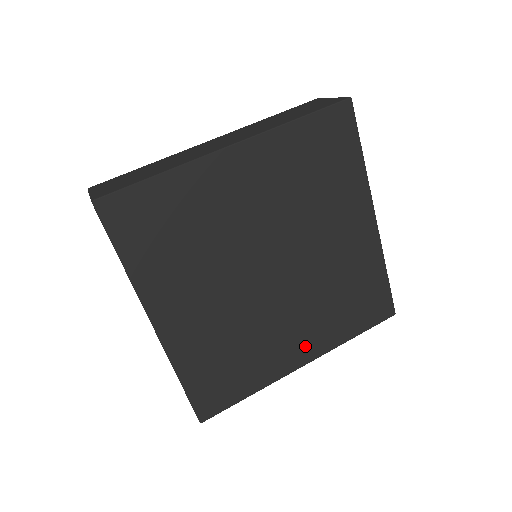
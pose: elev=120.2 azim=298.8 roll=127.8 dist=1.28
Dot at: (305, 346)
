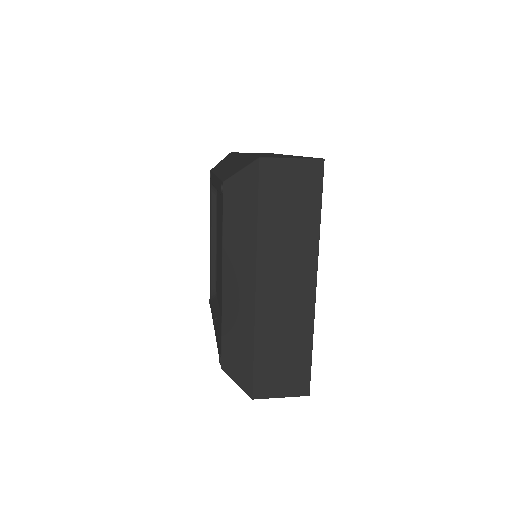
Dot at: occluded
